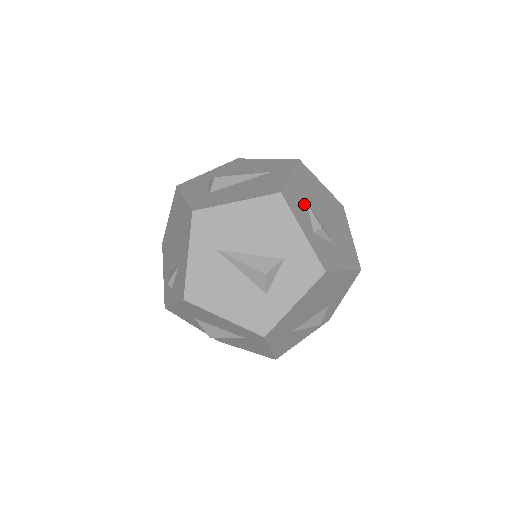
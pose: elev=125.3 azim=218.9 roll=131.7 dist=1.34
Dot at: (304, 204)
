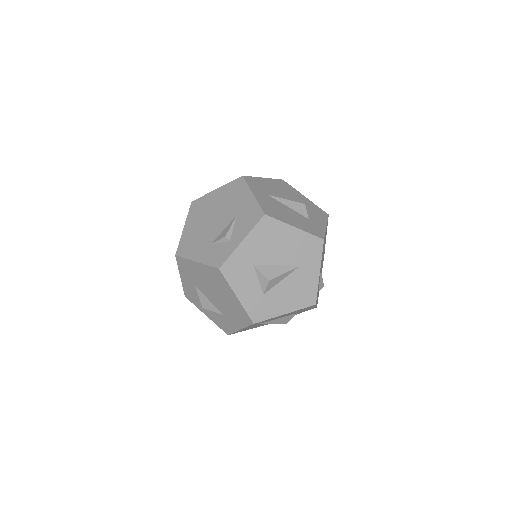
Dot at: occluded
